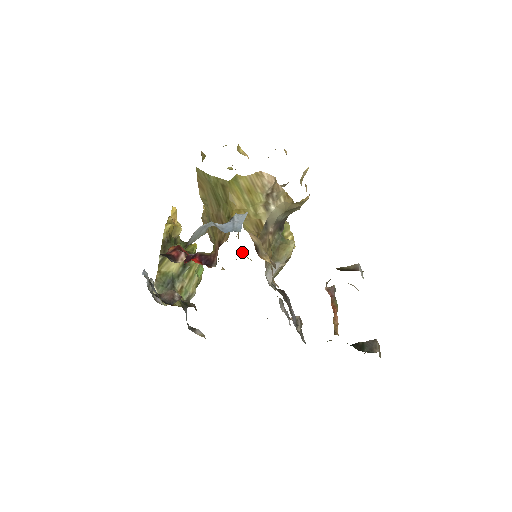
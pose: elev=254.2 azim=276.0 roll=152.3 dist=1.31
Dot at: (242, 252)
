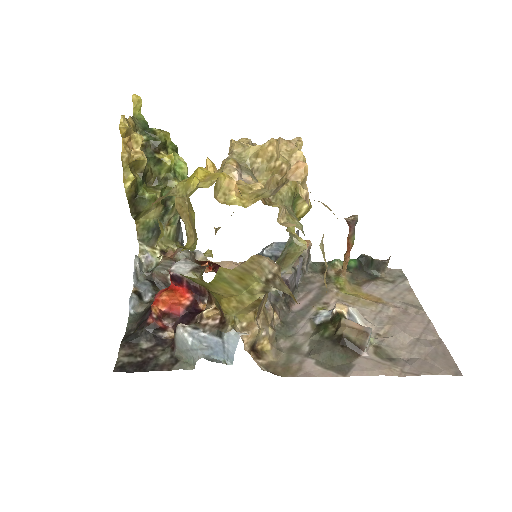
Dot at: occluded
